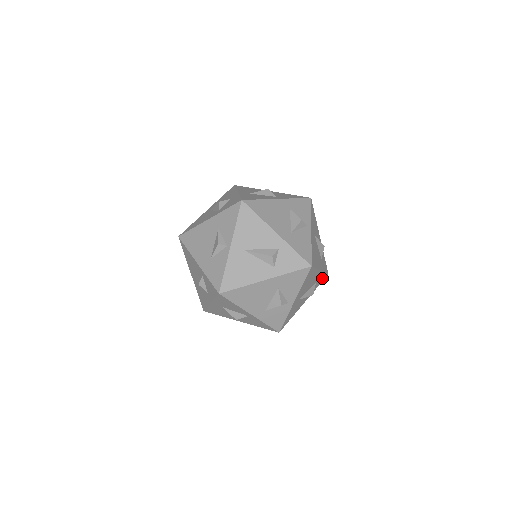
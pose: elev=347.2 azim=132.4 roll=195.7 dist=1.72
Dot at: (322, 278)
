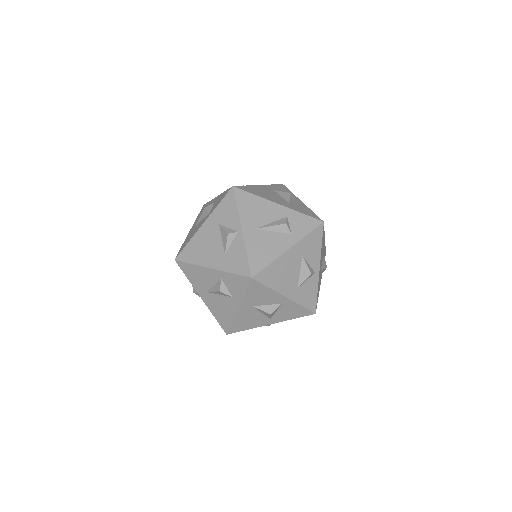
Dot at: occluded
